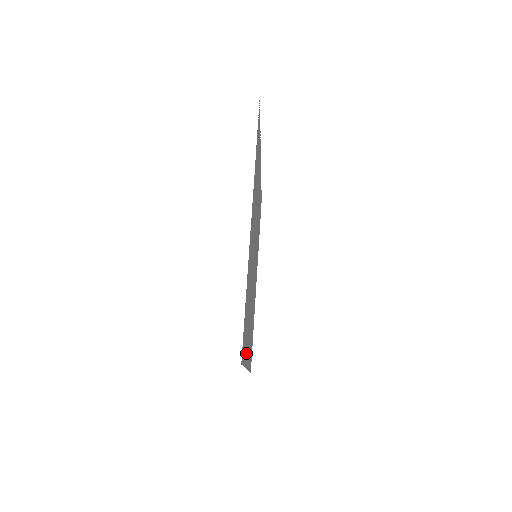
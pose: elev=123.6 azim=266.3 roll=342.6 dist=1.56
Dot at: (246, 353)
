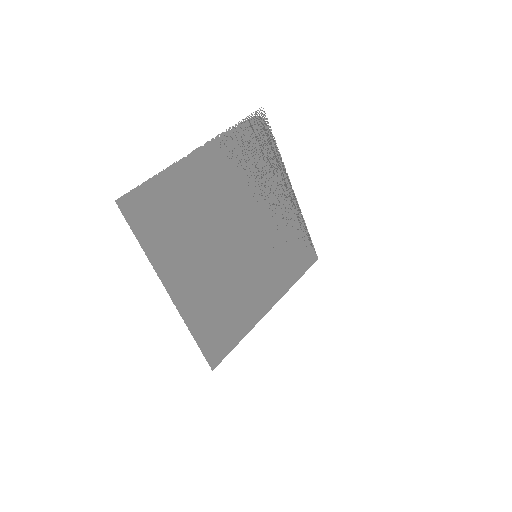
Dot at: (160, 257)
